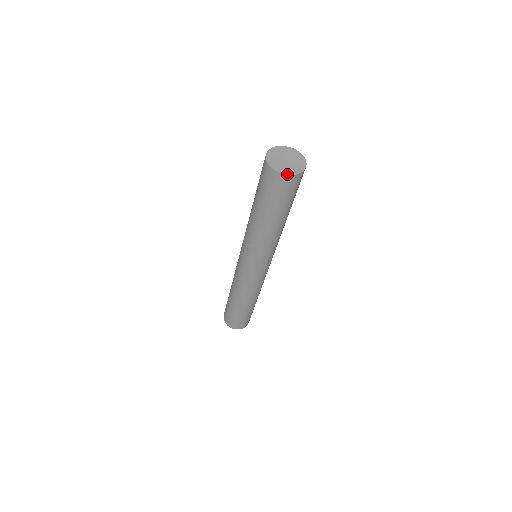
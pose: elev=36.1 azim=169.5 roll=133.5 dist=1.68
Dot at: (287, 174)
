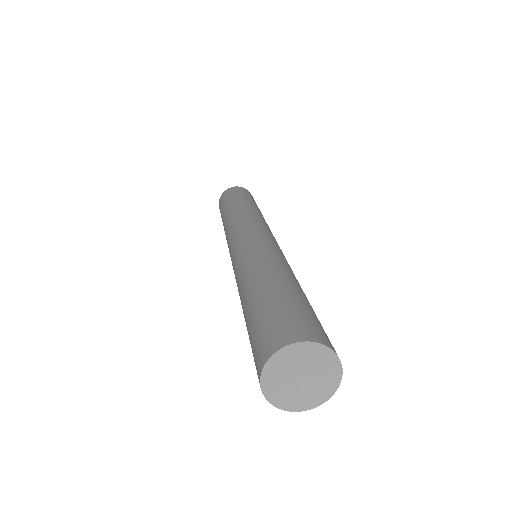
Dot at: (333, 393)
